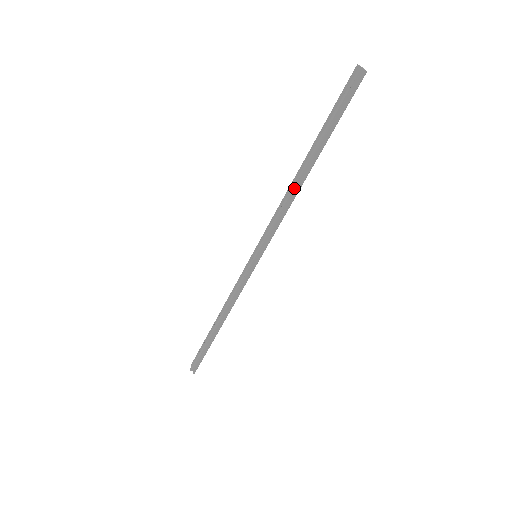
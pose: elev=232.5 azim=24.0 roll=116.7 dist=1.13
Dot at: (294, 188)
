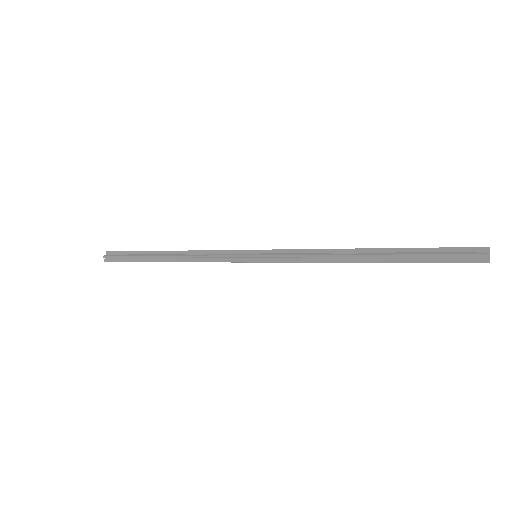
Dot at: (343, 256)
